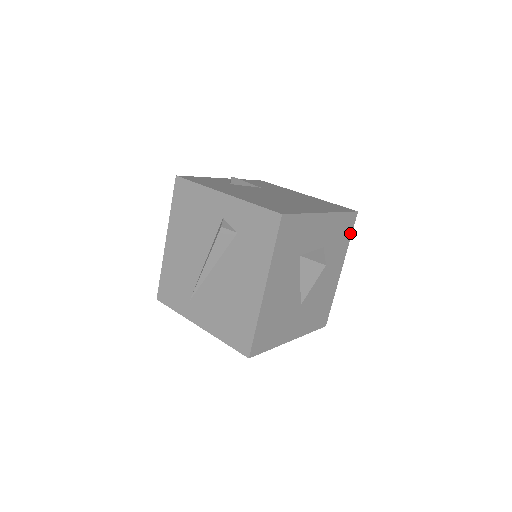
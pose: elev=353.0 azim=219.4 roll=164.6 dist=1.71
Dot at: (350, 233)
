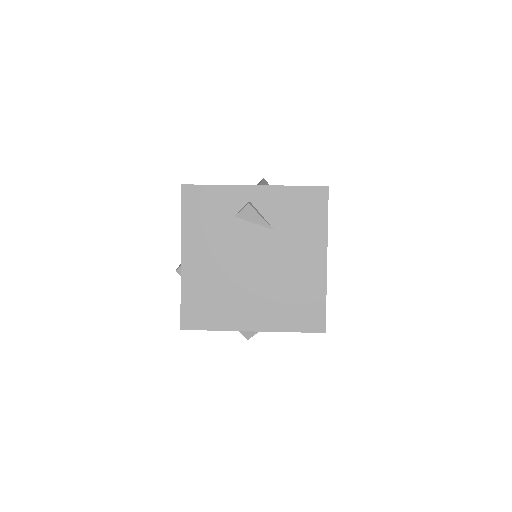
Dot at: occluded
